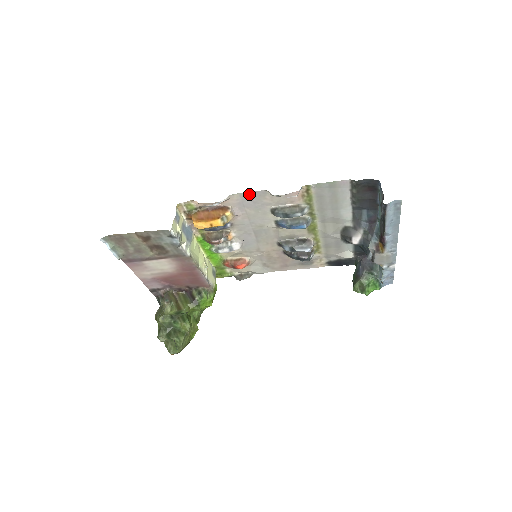
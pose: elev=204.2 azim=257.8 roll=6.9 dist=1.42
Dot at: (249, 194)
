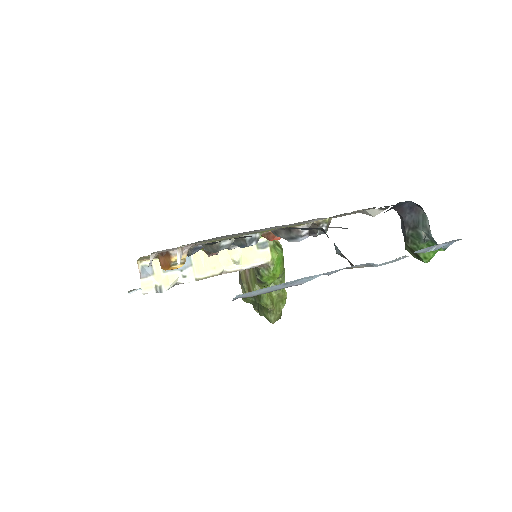
Dot at: occluded
